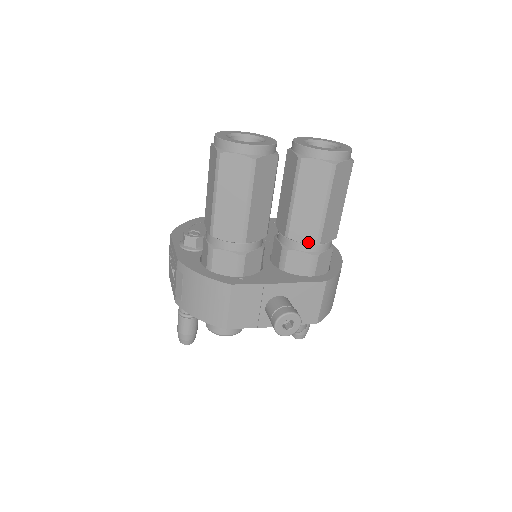
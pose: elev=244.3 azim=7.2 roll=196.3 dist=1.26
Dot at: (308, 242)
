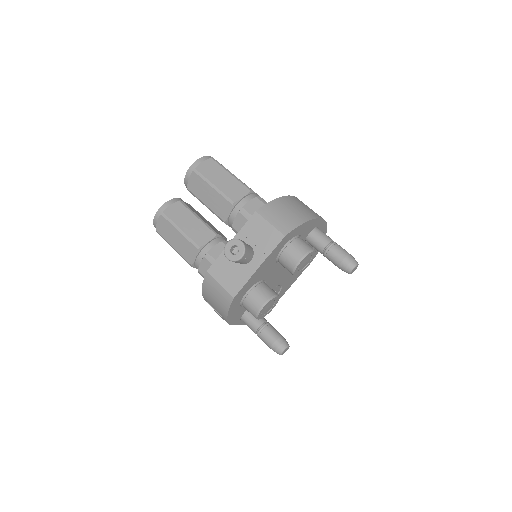
Dot at: (230, 210)
